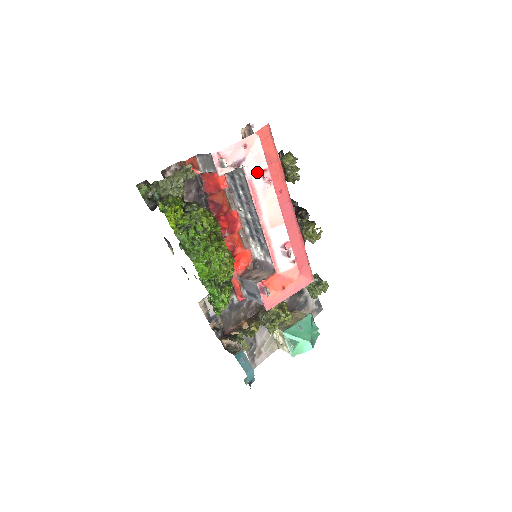
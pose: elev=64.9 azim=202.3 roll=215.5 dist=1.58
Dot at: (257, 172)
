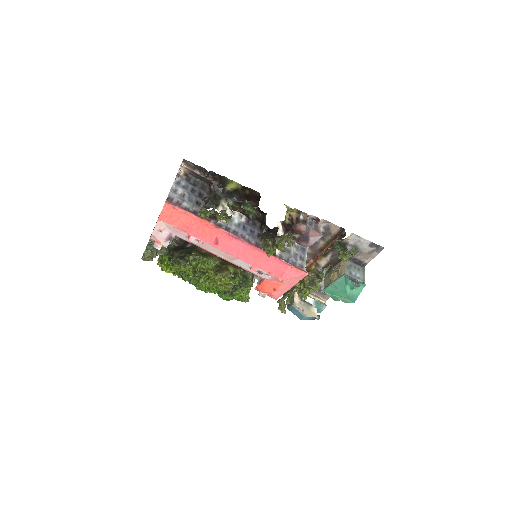
Dot at: (186, 237)
